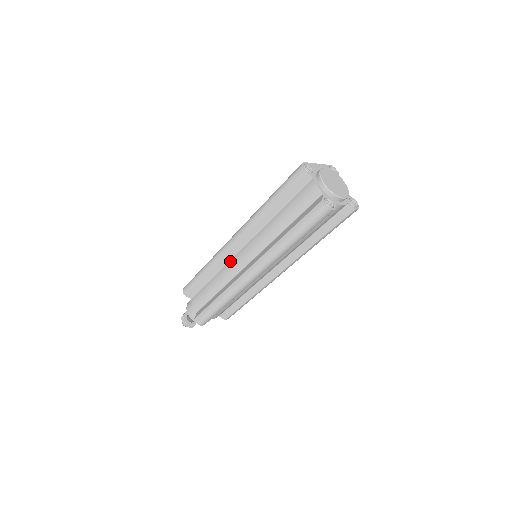
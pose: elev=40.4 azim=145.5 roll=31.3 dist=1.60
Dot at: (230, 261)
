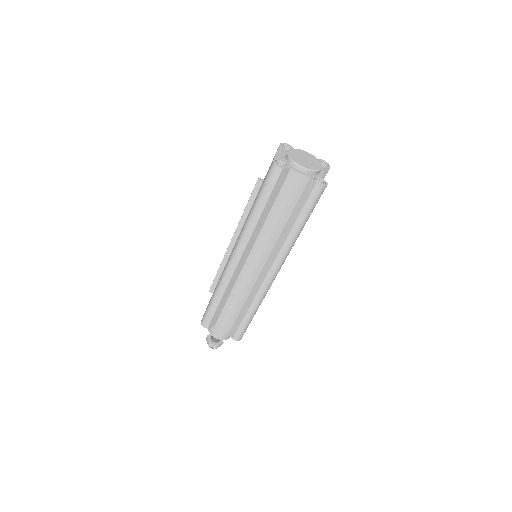
Dot at: (240, 277)
